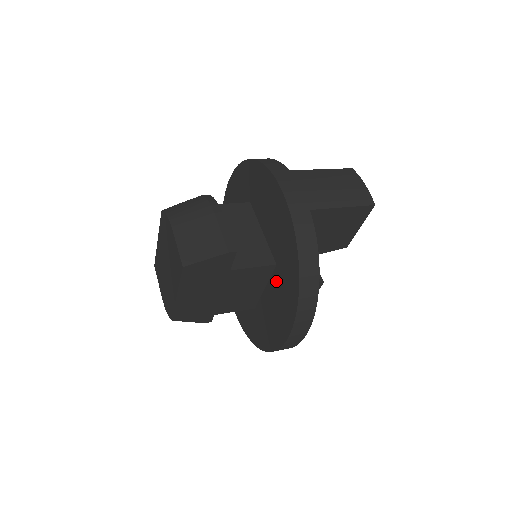
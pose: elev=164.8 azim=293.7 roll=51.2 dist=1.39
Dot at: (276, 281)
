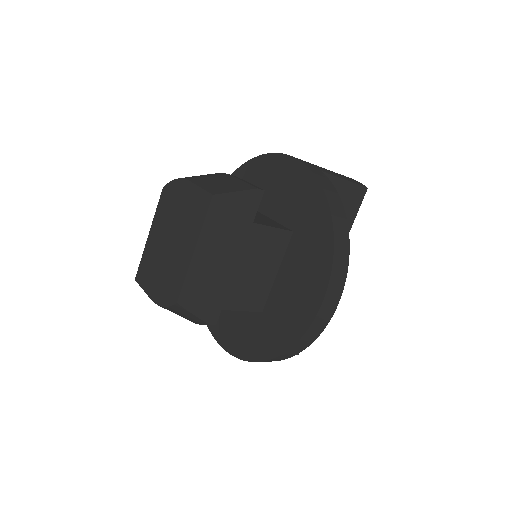
Dot at: (295, 249)
